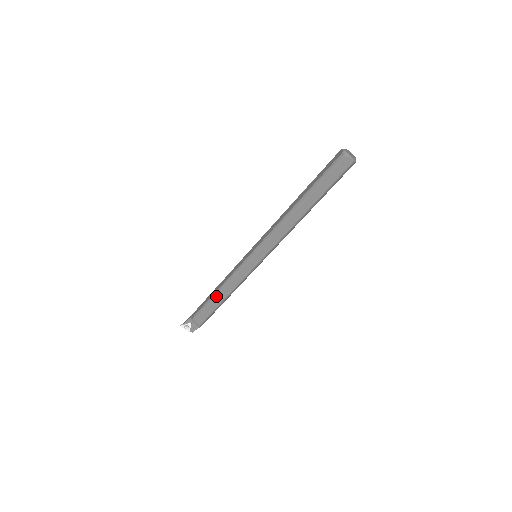
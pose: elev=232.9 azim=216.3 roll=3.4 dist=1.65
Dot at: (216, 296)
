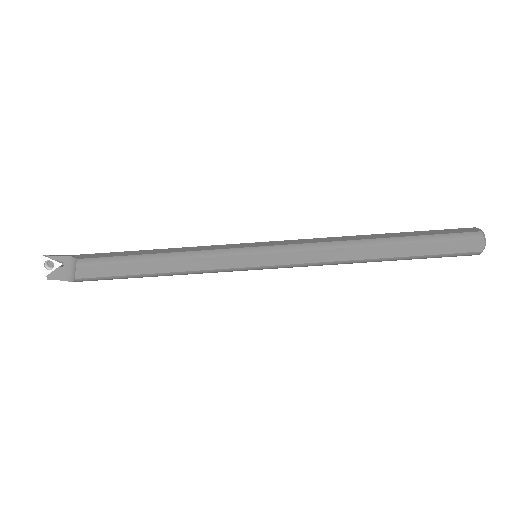
Dot at: (150, 259)
